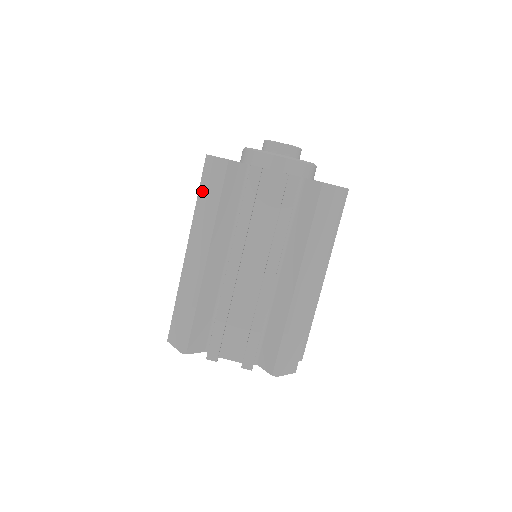
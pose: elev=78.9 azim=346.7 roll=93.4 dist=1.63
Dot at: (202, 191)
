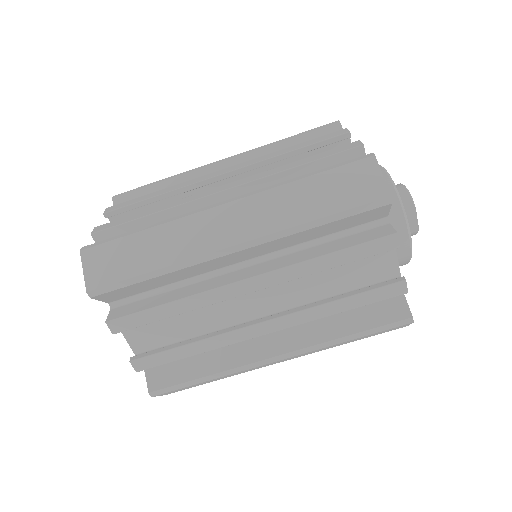
Dot at: (322, 181)
